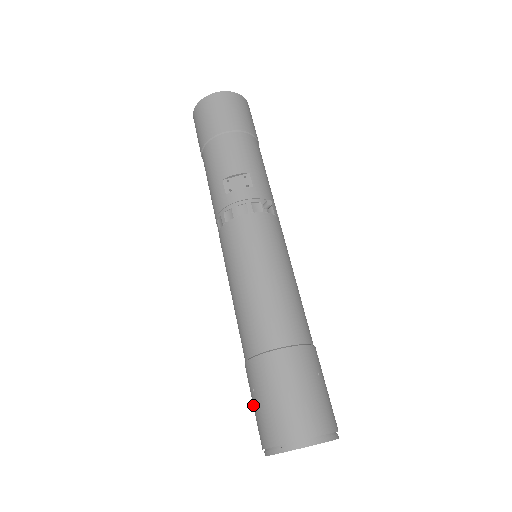
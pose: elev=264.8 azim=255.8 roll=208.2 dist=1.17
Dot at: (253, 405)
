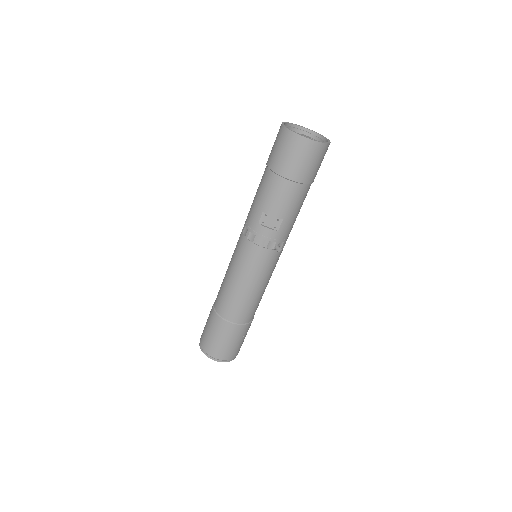
Dot at: (206, 324)
